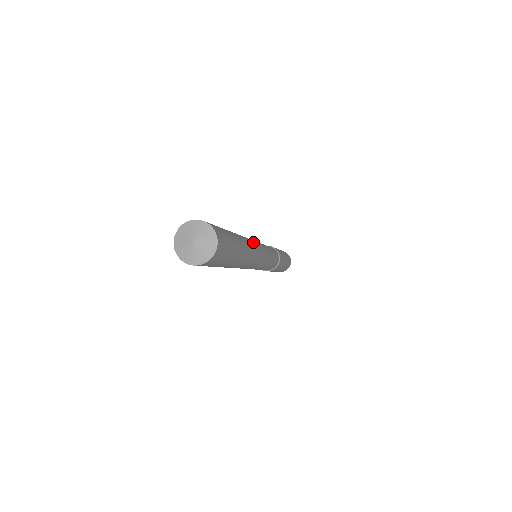
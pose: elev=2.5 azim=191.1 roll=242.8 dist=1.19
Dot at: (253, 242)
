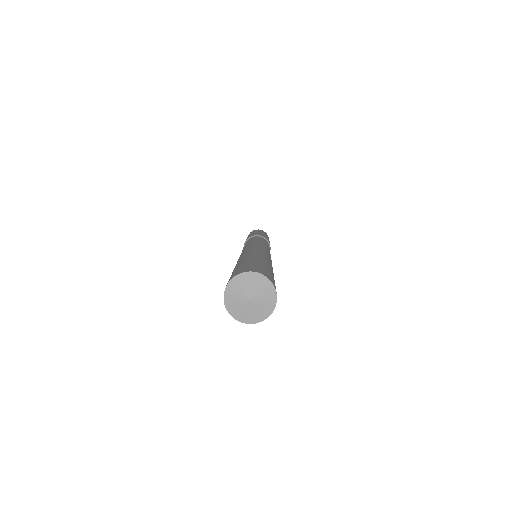
Dot at: occluded
